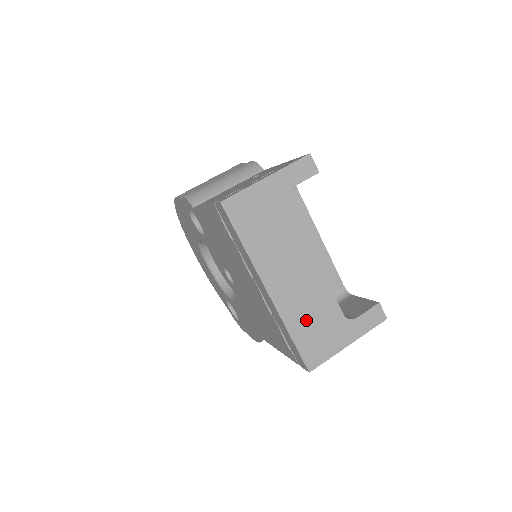
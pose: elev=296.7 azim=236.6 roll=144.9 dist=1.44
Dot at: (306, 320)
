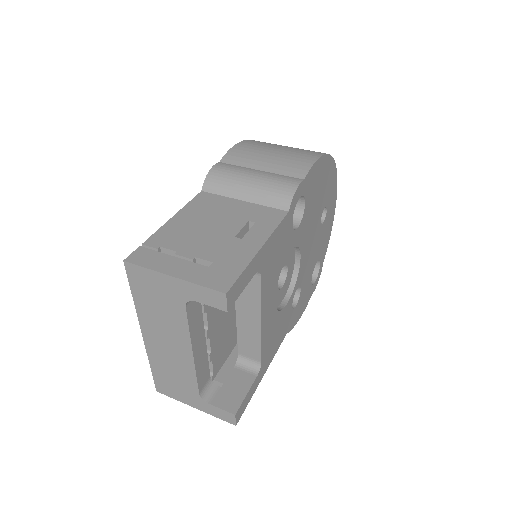
Dot at: (167, 371)
